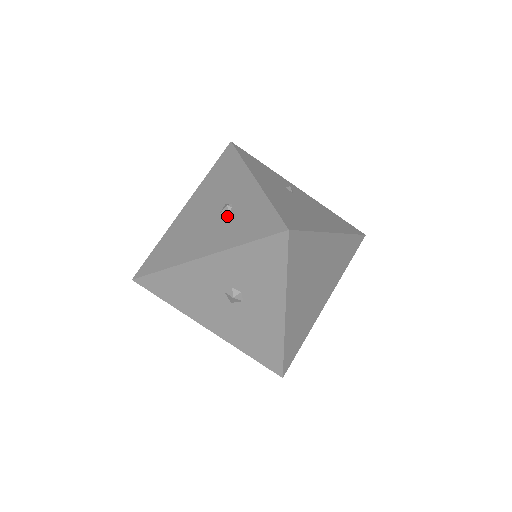
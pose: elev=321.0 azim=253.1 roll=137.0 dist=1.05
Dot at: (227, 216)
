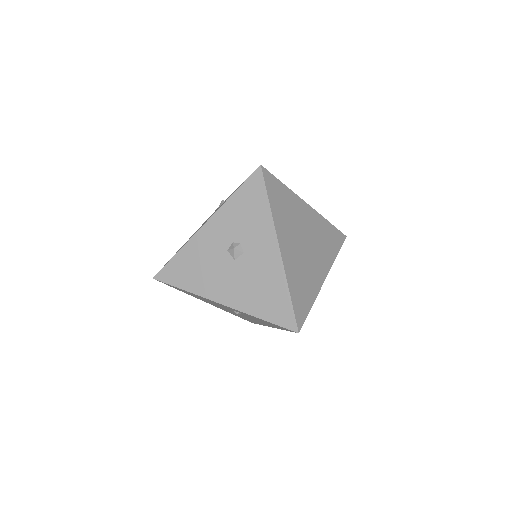
Dot at: occluded
